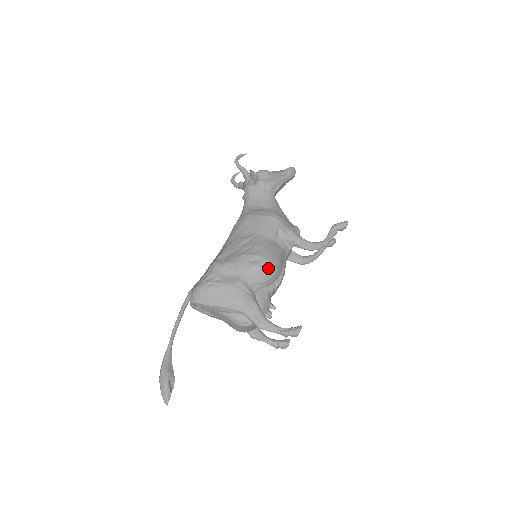
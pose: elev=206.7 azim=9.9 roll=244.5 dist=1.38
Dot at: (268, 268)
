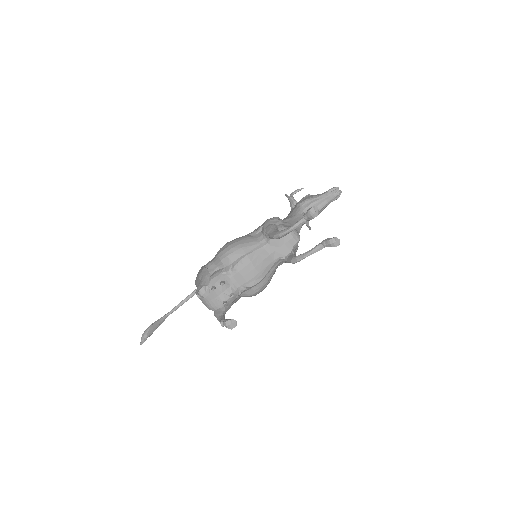
Dot at: (225, 249)
